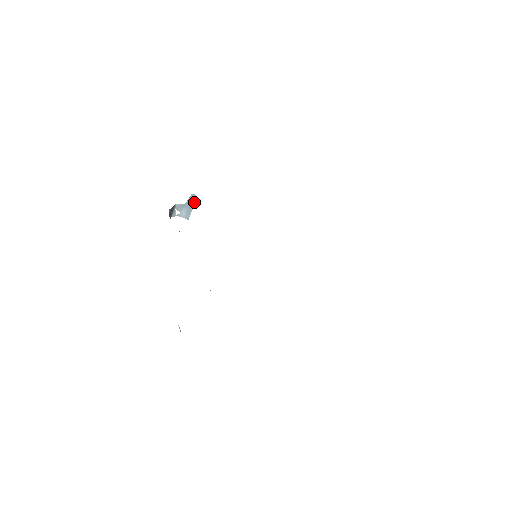
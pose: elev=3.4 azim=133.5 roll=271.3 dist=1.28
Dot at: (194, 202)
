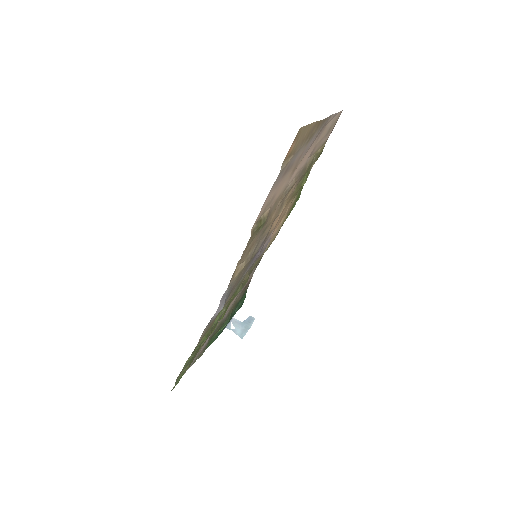
Dot at: (251, 325)
